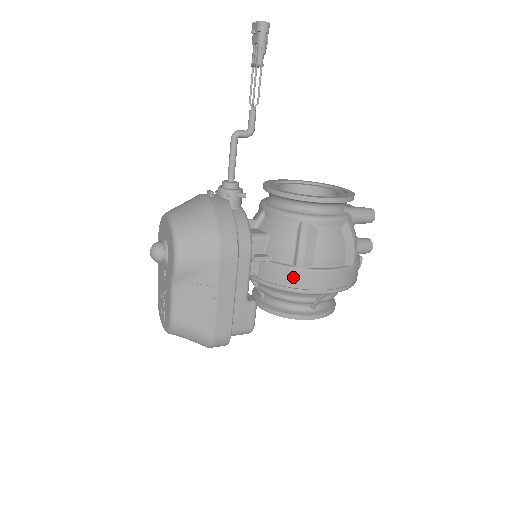
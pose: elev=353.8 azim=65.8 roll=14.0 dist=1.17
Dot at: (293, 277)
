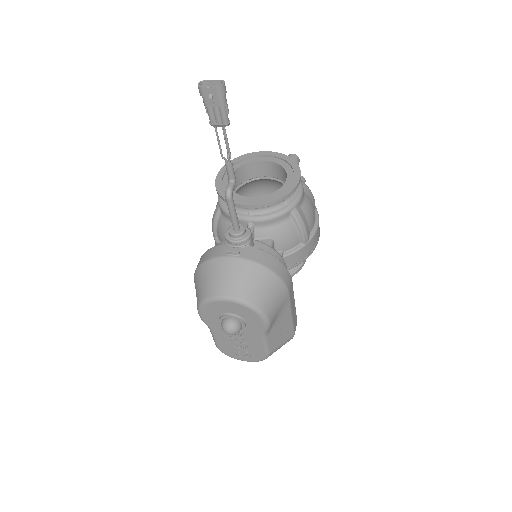
Dot at: (305, 251)
